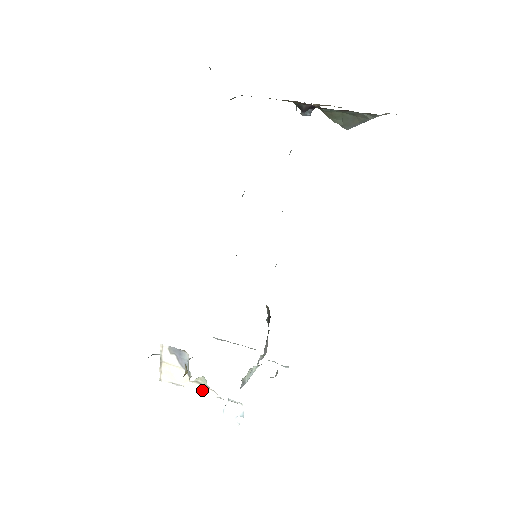
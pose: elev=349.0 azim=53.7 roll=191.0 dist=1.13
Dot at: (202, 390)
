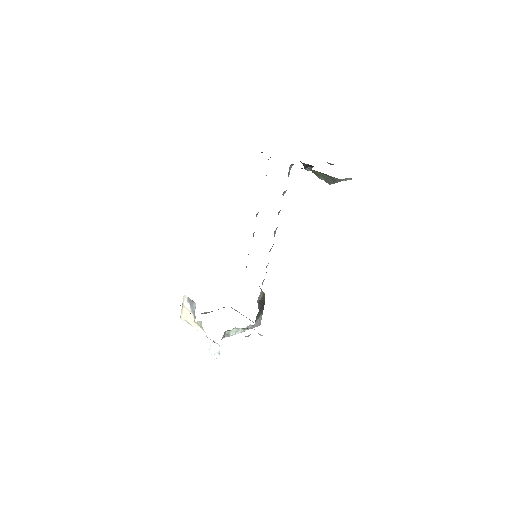
Dot at: (200, 330)
